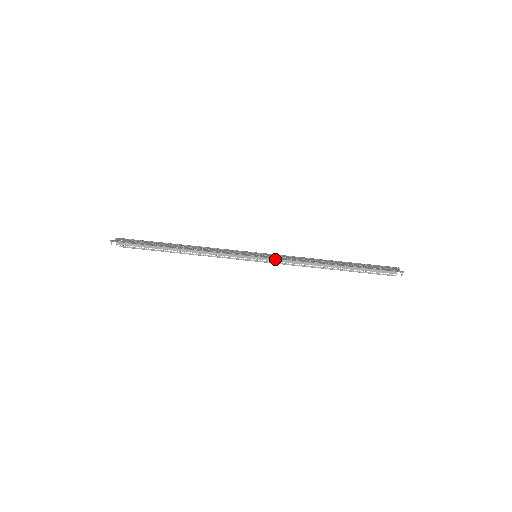
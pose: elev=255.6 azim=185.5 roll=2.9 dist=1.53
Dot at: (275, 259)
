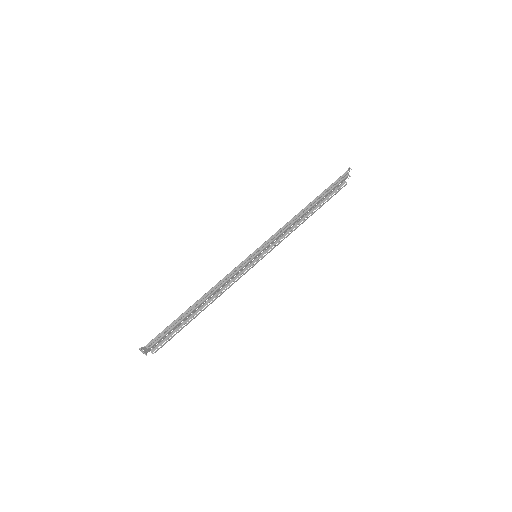
Dot at: (268, 239)
